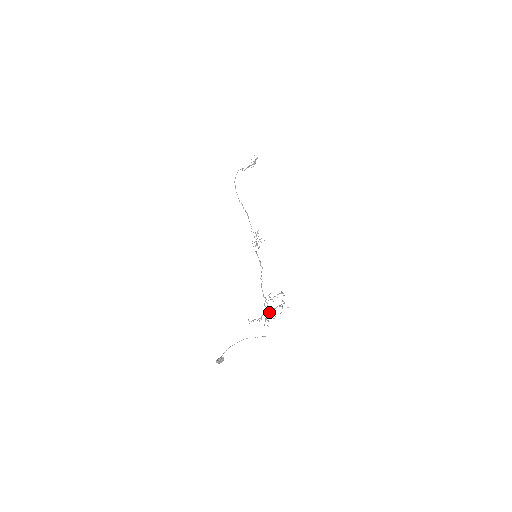
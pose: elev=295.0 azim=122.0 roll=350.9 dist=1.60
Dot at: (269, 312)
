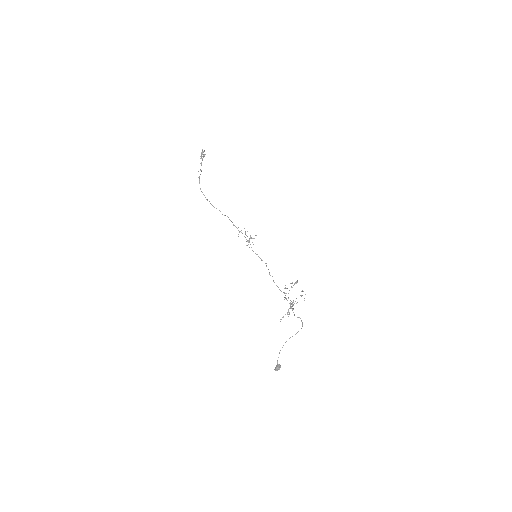
Dot at: (293, 304)
